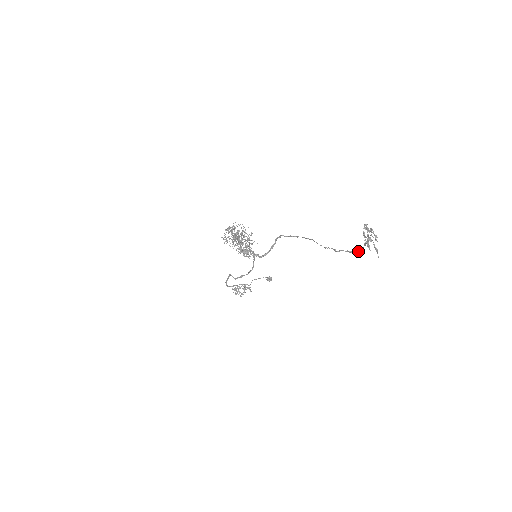
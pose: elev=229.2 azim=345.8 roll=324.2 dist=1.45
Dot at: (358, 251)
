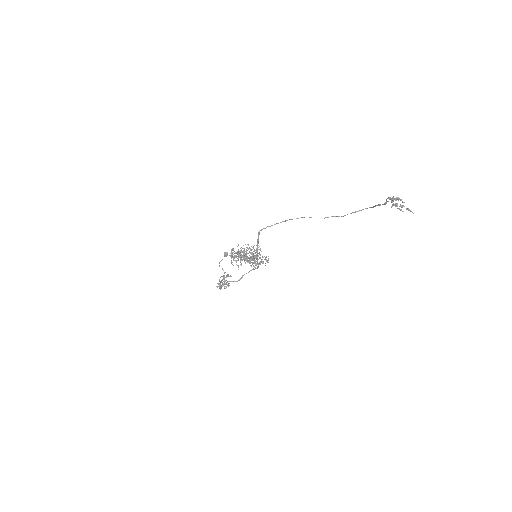
Dot at: occluded
